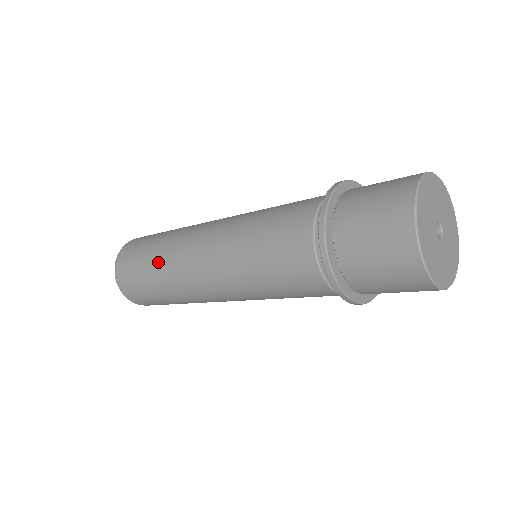
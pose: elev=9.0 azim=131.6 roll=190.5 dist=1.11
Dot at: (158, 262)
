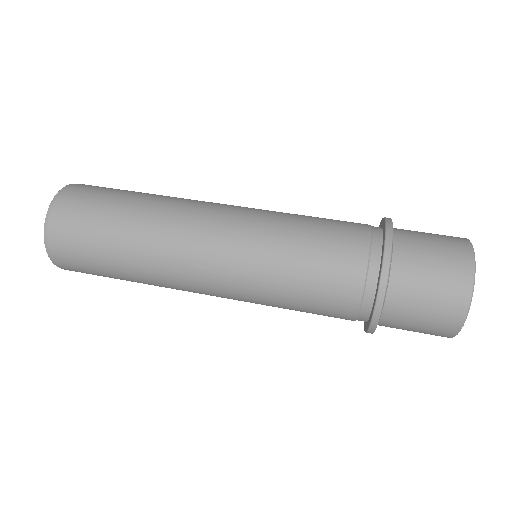
Dot at: occluded
